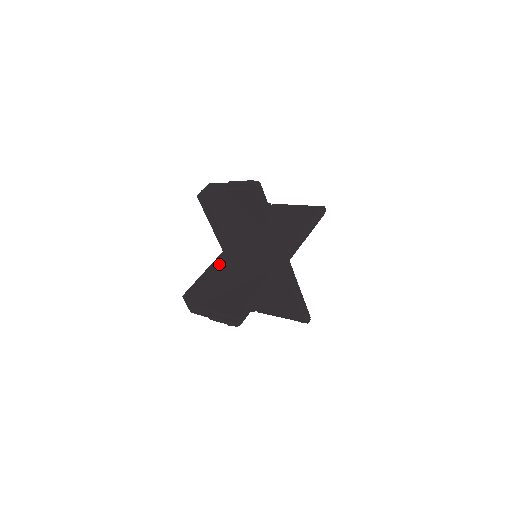
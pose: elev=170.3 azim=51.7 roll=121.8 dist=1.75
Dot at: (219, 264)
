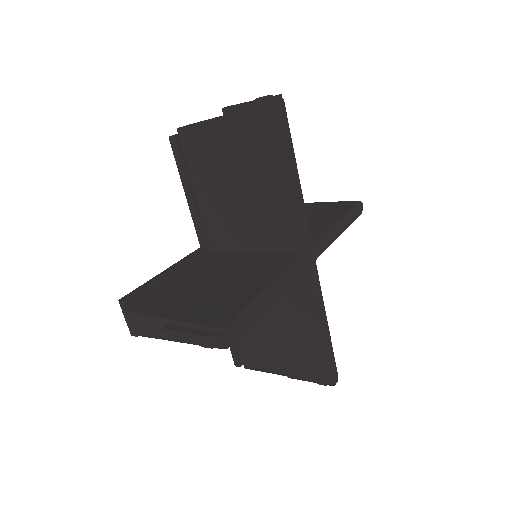
Dot at: (192, 262)
